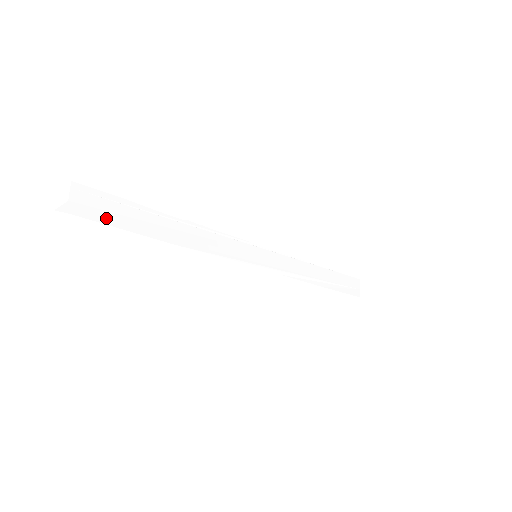
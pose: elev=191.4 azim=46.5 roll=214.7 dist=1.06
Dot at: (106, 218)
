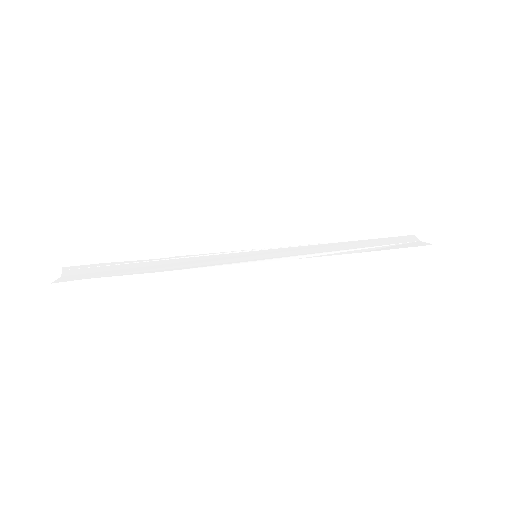
Dot at: (94, 276)
